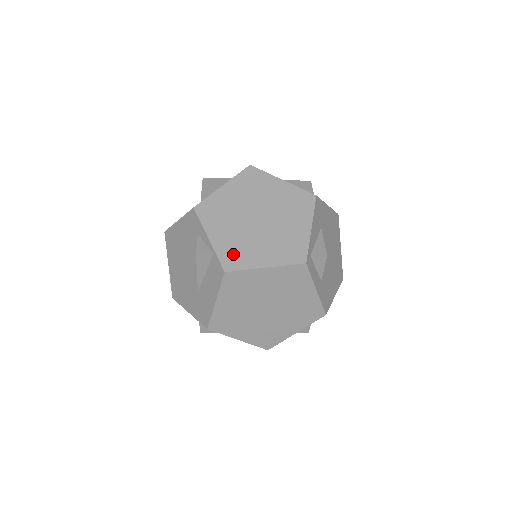
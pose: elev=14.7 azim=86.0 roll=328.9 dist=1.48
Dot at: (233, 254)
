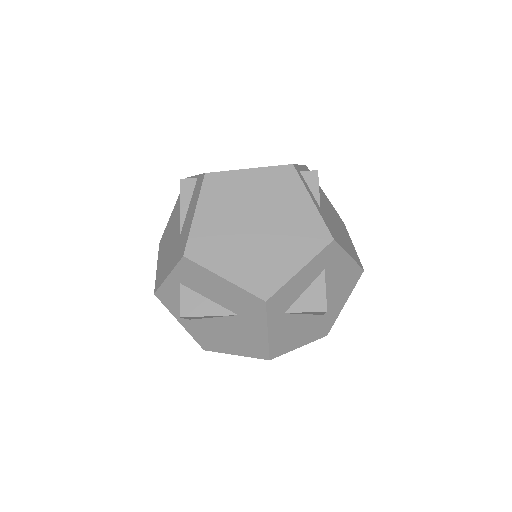
Dot at: occluded
